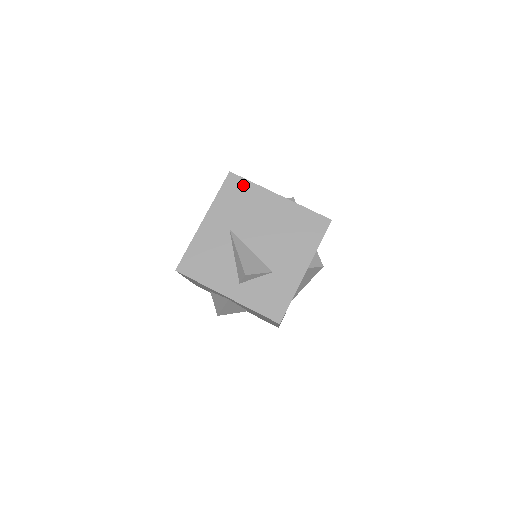
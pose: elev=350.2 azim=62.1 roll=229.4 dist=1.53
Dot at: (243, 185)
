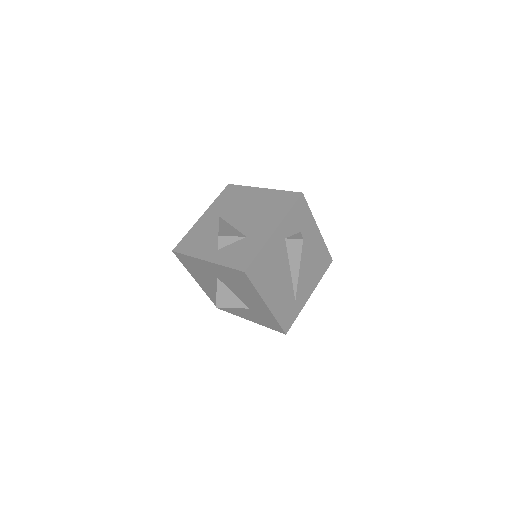
Dot at: (236, 189)
